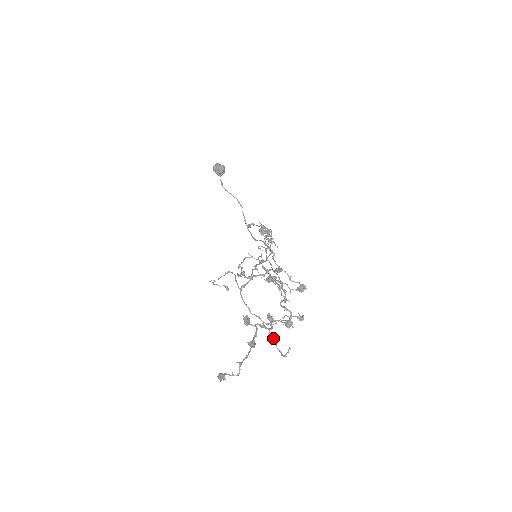
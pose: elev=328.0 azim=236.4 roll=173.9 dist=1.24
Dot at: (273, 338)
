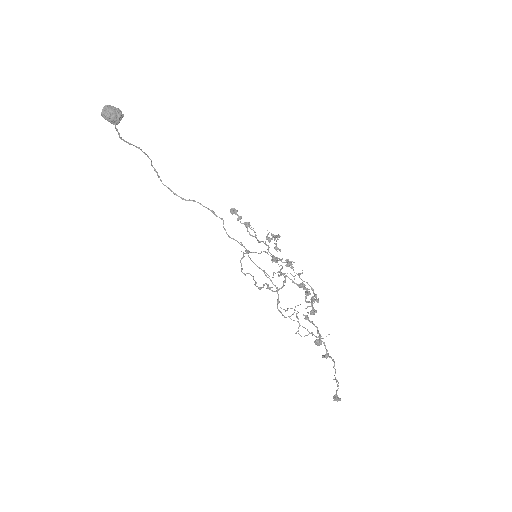
Dot at: (303, 327)
